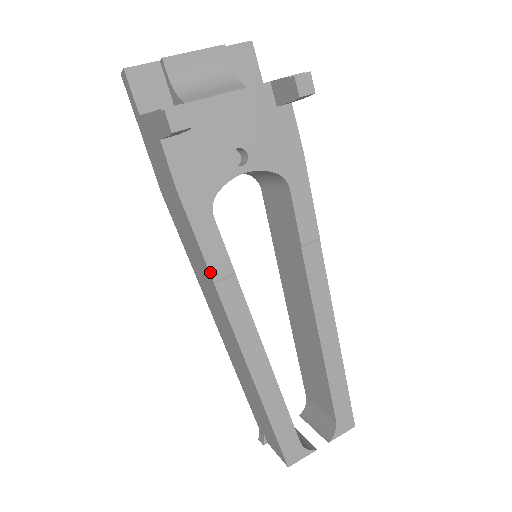
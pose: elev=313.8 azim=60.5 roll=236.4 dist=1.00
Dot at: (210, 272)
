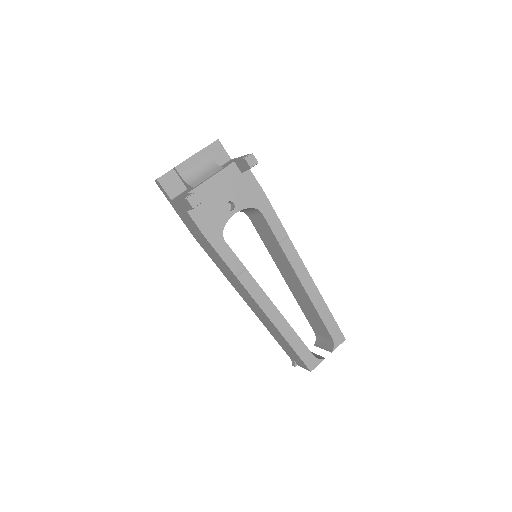
Dot at: (232, 272)
